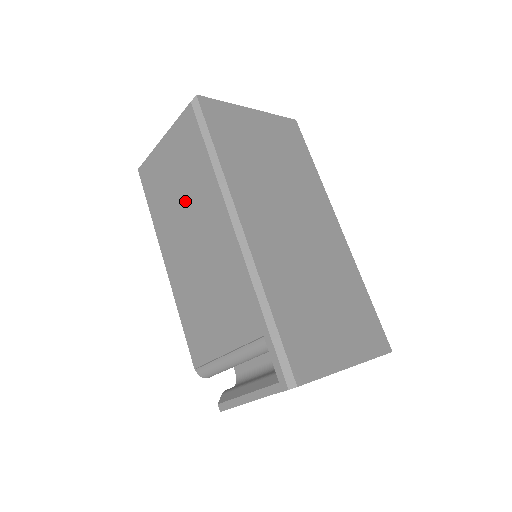
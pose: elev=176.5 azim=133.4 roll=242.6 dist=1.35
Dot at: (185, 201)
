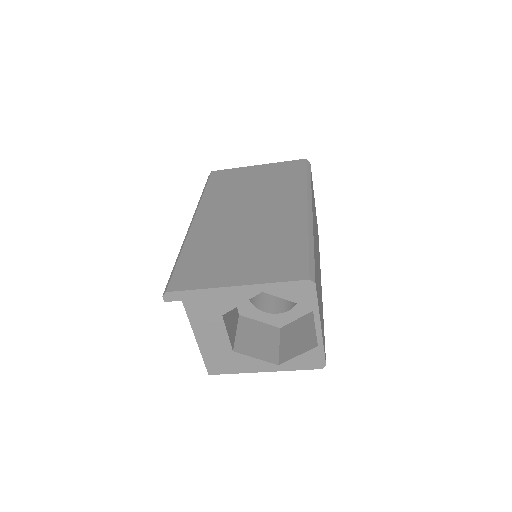
Dot at: occluded
